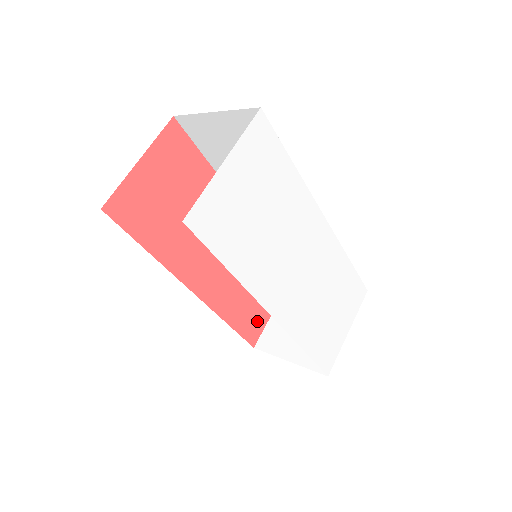
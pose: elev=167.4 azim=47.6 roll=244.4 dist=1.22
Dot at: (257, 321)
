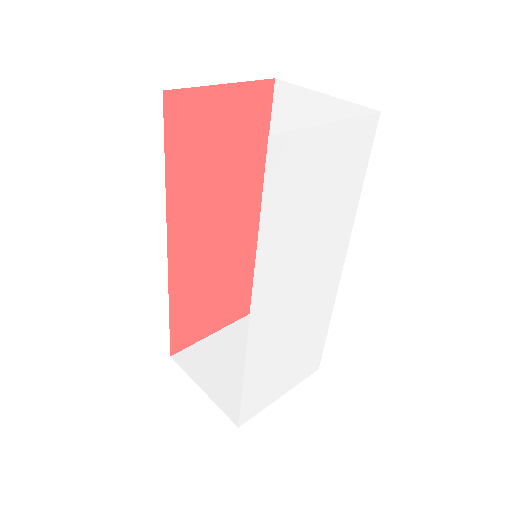
Dot at: (192, 331)
